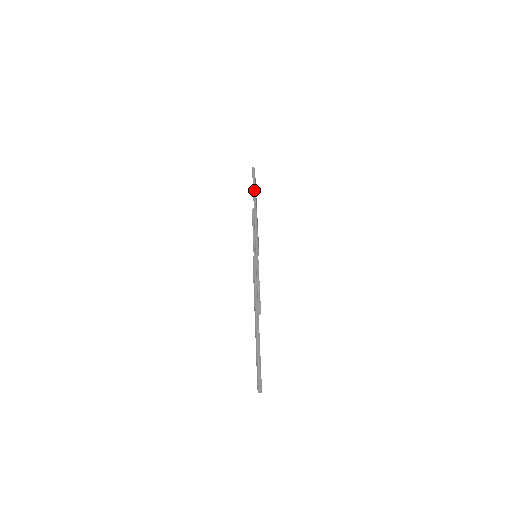
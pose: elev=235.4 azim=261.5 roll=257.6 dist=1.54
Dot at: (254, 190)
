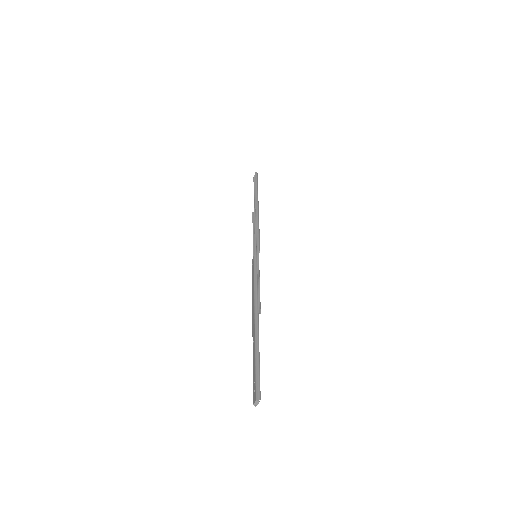
Dot at: (257, 192)
